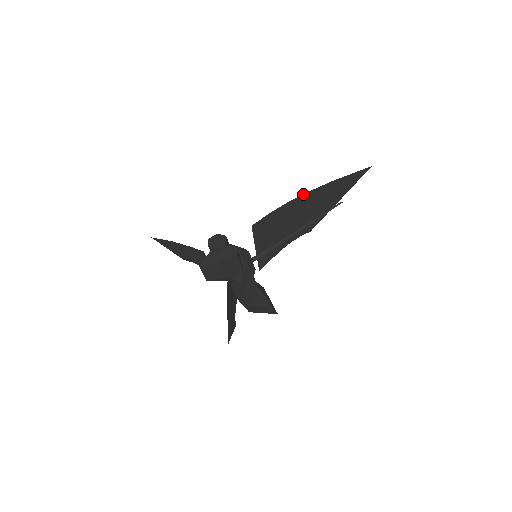
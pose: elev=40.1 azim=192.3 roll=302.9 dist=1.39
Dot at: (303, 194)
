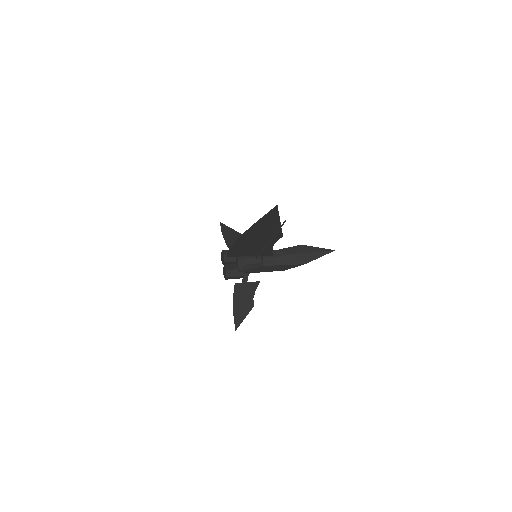
Dot at: (238, 238)
